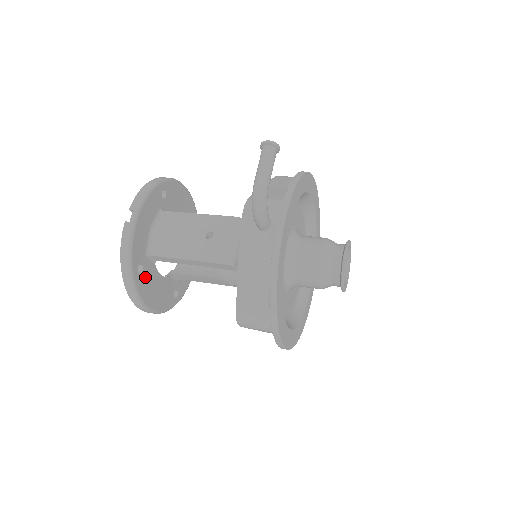
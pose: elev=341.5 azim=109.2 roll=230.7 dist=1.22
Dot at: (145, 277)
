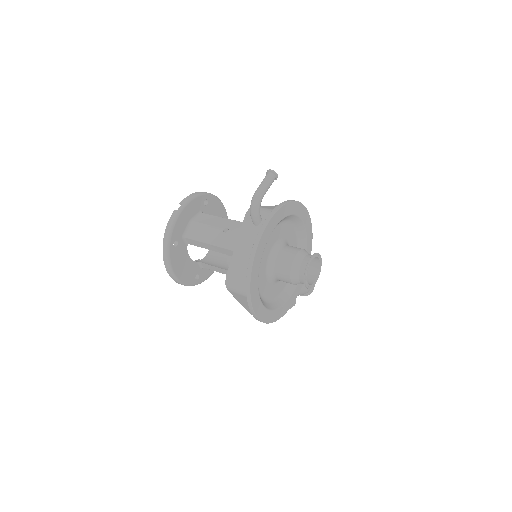
Dot at: (178, 251)
